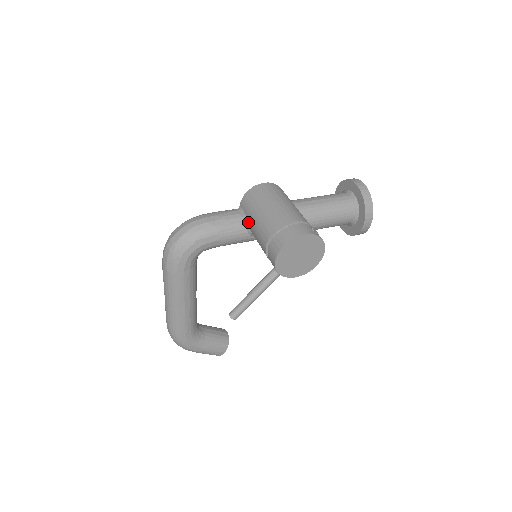
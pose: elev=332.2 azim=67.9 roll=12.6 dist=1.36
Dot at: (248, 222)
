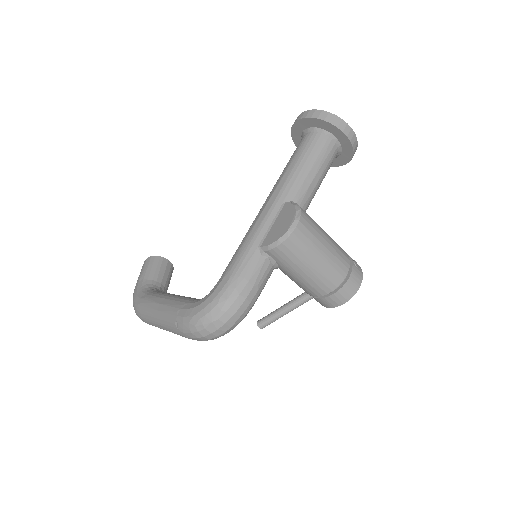
Dot at: (282, 269)
